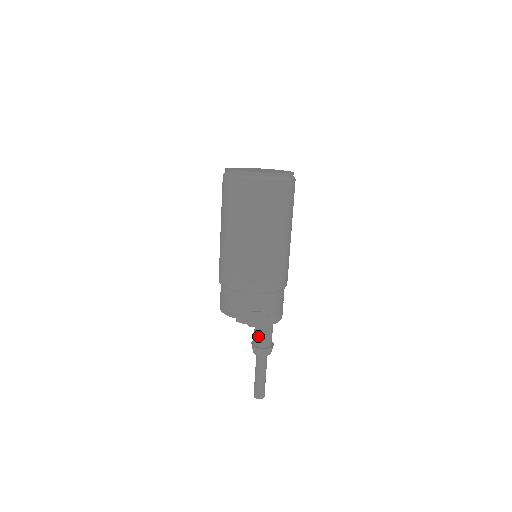
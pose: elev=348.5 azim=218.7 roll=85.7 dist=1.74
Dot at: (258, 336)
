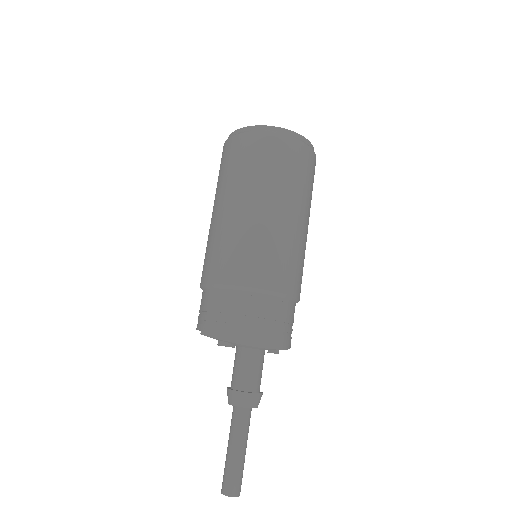
Dot at: (234, 370)
